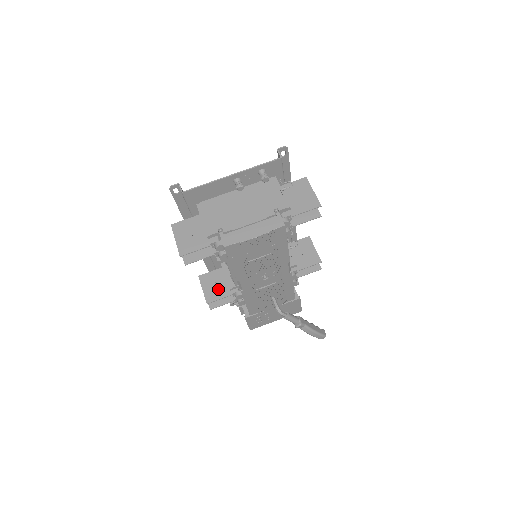
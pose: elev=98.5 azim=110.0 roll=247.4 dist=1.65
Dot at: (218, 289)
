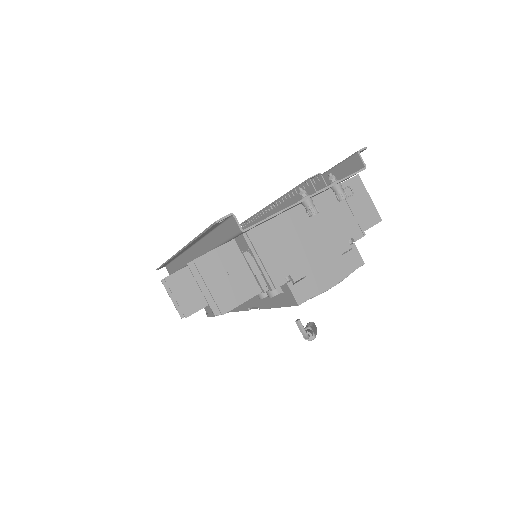
Dot at: (196, 295)
